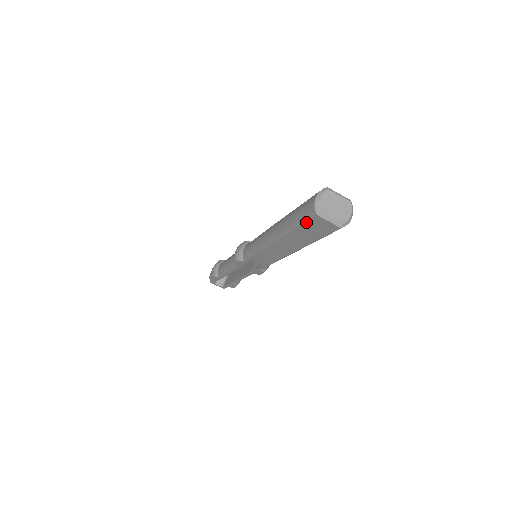
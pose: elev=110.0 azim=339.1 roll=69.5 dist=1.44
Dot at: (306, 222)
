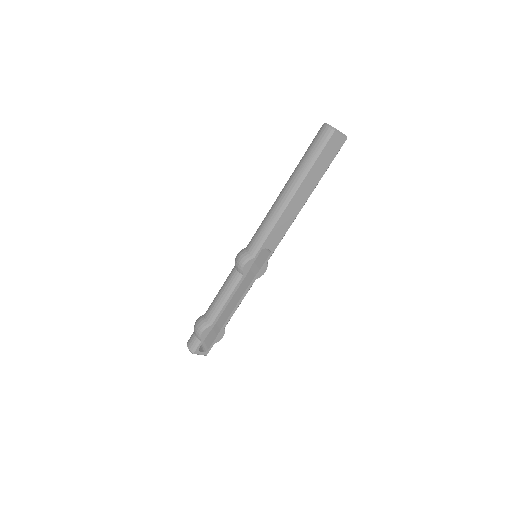
Dot at: (326, 146)
